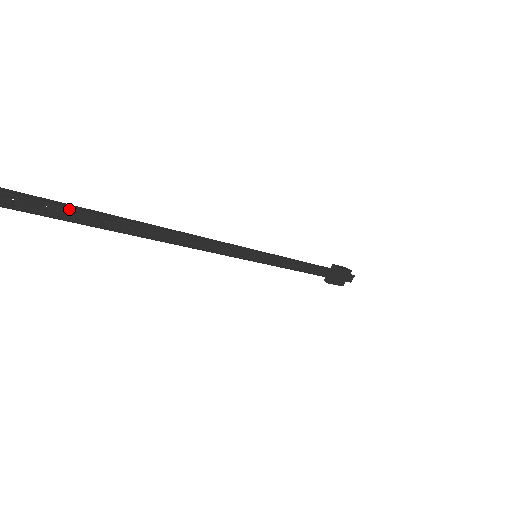
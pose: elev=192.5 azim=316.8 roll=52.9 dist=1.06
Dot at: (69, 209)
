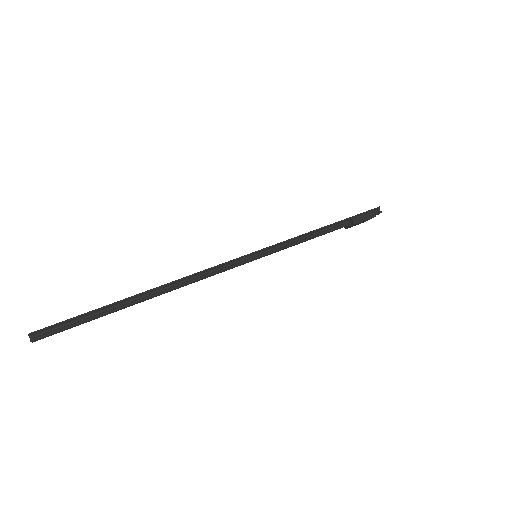
Dot at: (83, 323)
